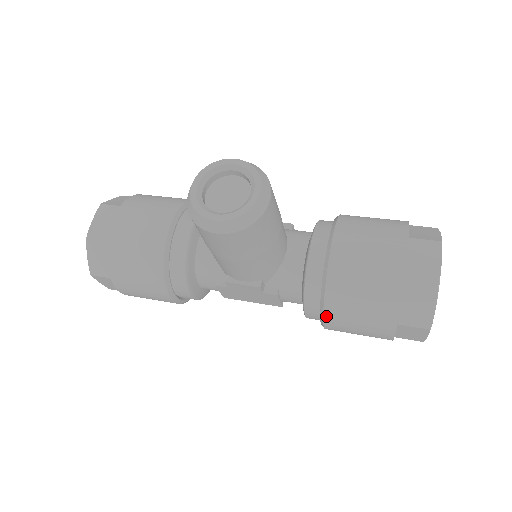
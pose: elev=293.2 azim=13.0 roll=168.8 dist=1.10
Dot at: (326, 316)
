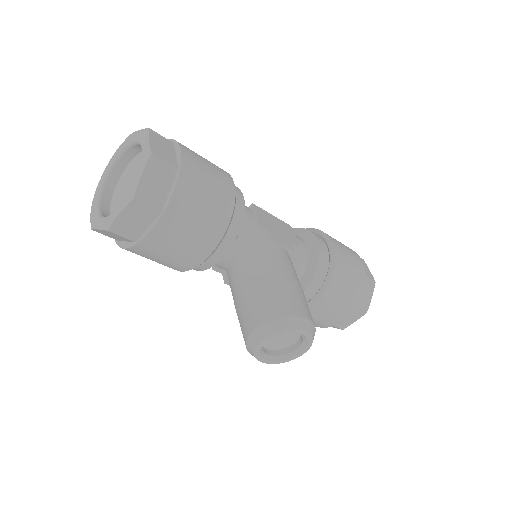
Dot at: occluded
